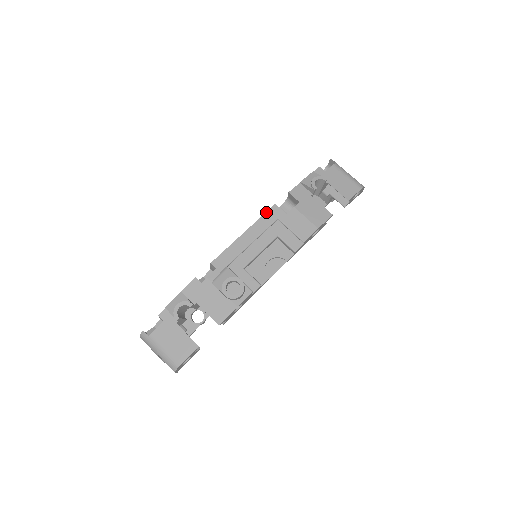
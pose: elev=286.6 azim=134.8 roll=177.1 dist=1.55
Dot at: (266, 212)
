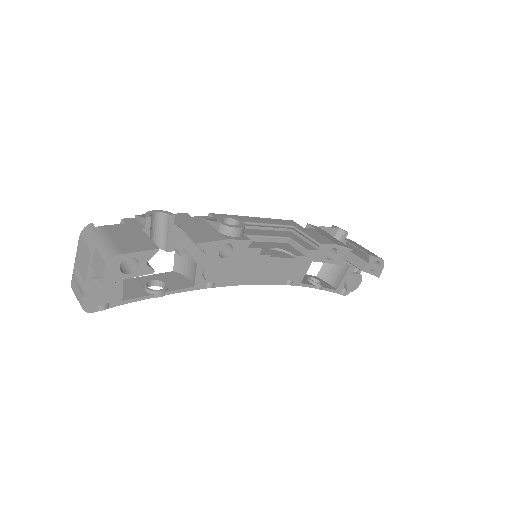
Dot at: occluded
